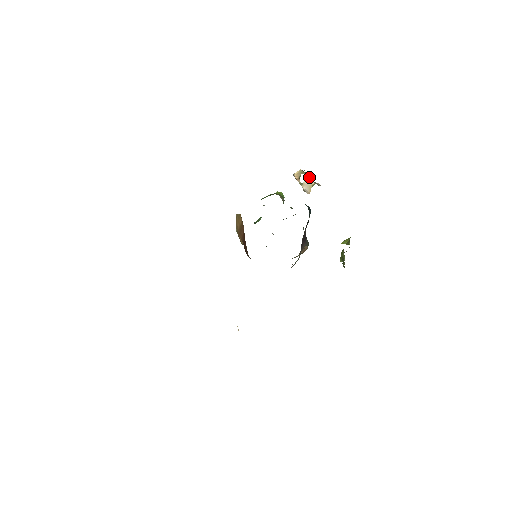
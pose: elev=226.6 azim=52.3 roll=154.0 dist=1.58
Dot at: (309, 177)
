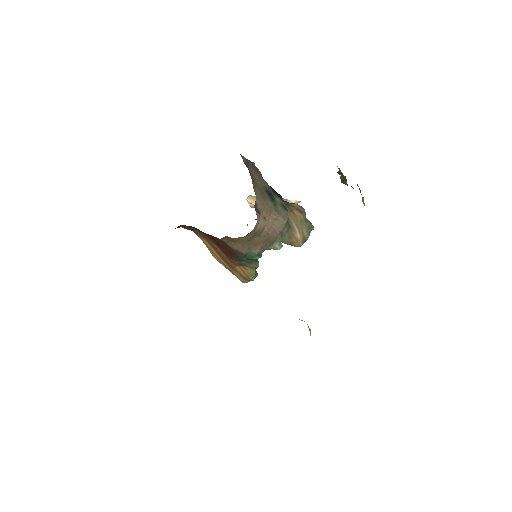
Dot at: occluded
